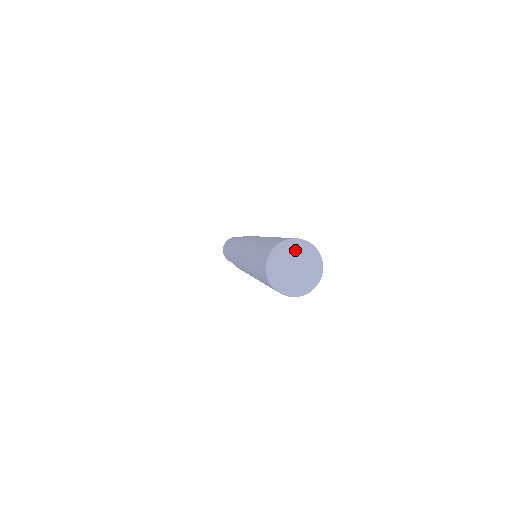
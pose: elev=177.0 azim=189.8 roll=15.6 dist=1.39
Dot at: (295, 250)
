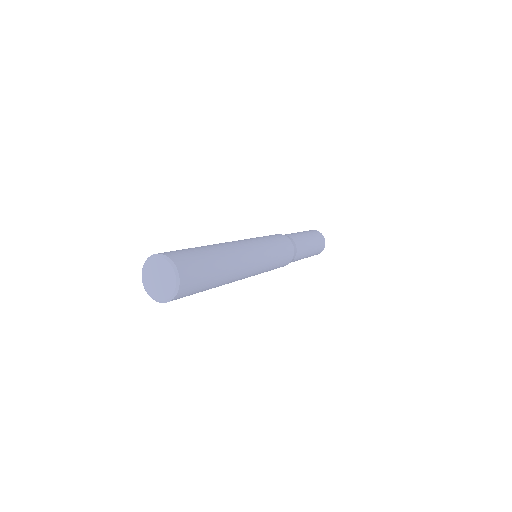
Dot at: (153, 265)
